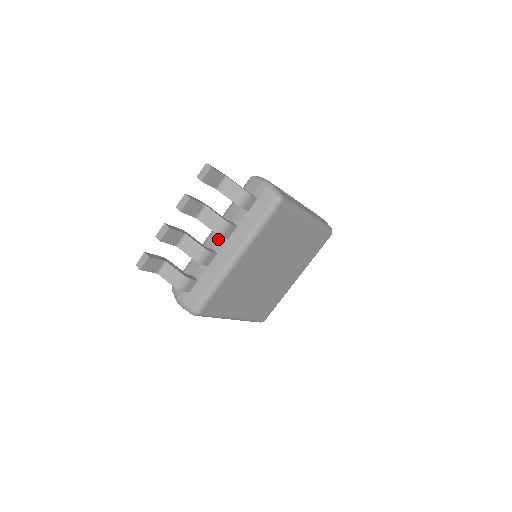
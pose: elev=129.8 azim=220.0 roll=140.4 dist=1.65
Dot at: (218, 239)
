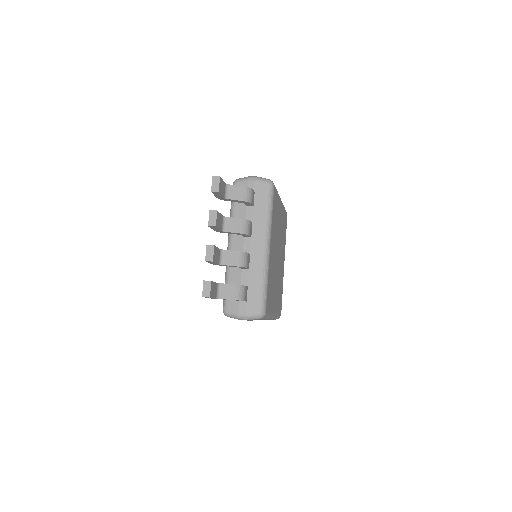
Dot at: (242, 243)
